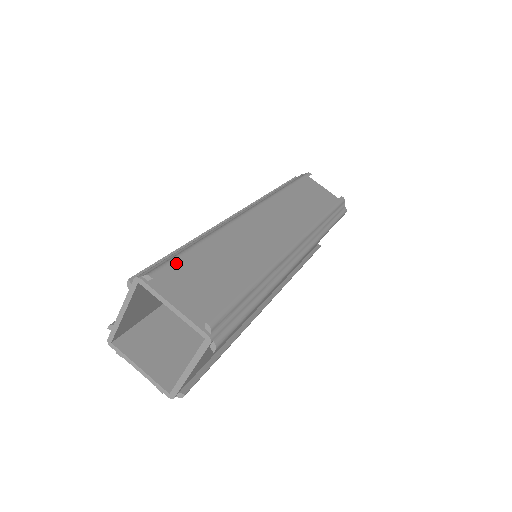
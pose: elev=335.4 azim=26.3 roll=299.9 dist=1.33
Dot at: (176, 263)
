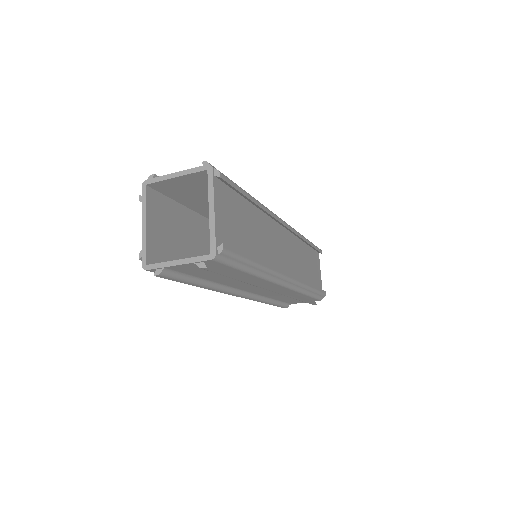
Dot at: occluded
